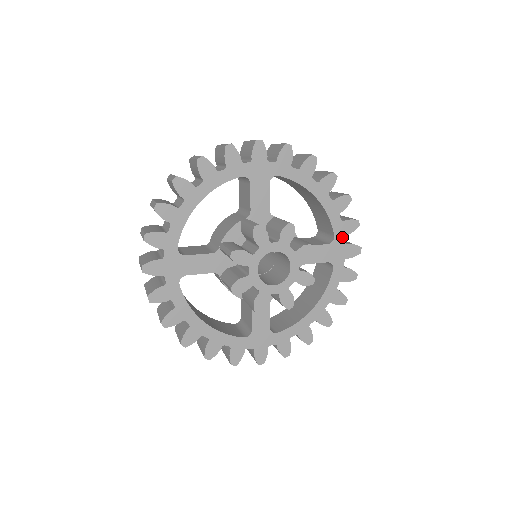
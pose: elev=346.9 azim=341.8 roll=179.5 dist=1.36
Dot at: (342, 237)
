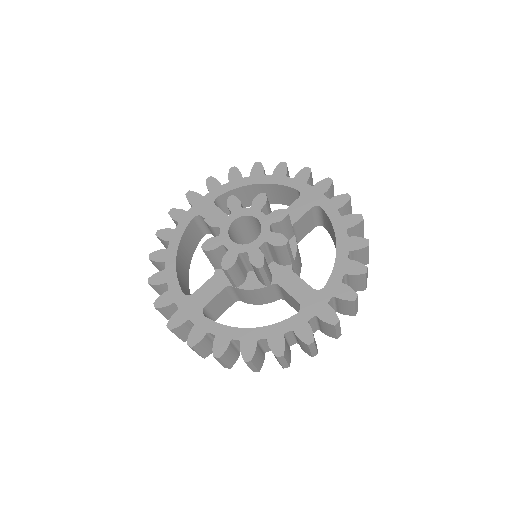
Dot at: (305, 185)
